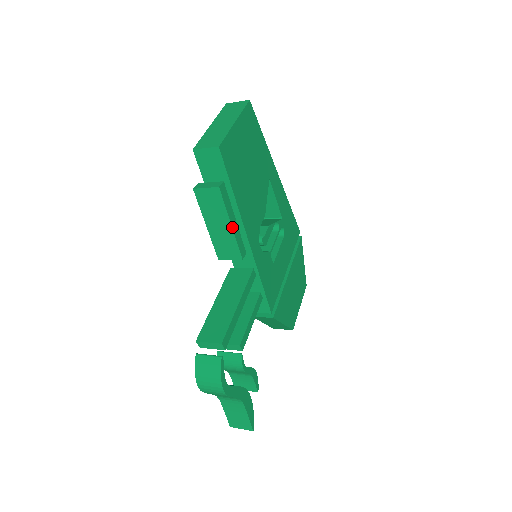
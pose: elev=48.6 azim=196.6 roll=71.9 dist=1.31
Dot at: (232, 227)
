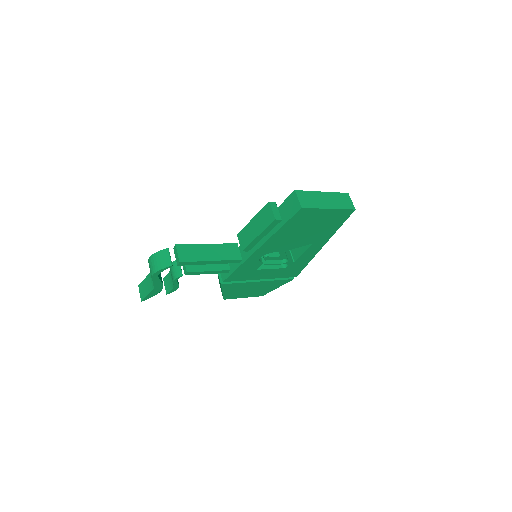
Dot at: (257, 237)
